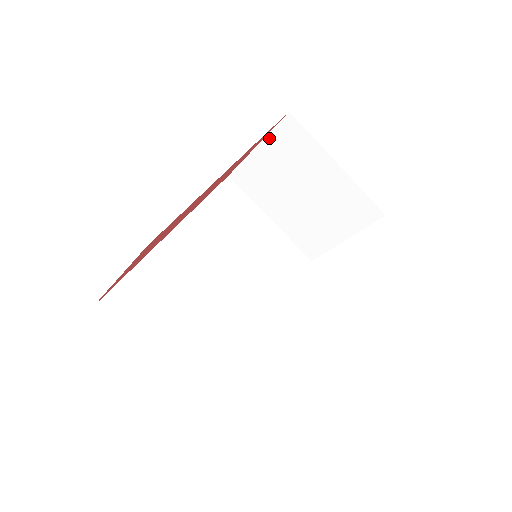
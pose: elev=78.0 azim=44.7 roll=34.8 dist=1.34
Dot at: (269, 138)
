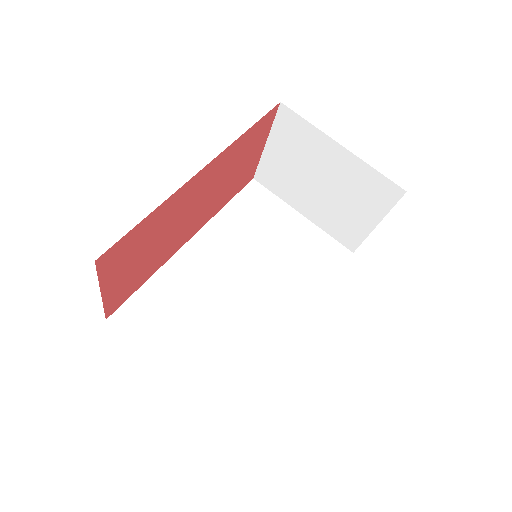
Dot at: (273, 133)
